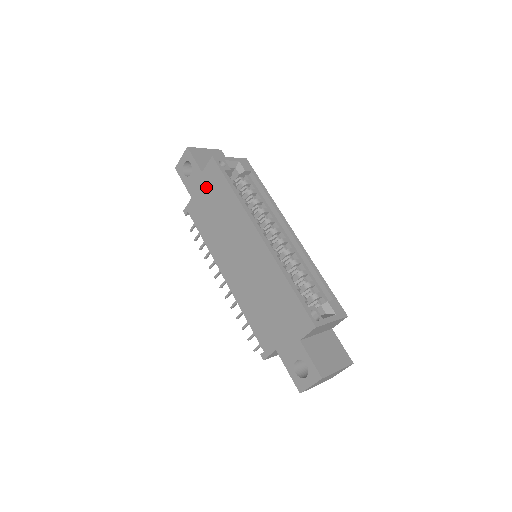
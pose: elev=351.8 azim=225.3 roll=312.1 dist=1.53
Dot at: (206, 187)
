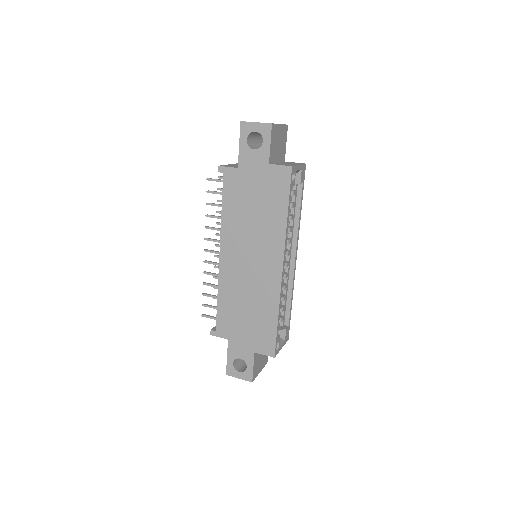
Dot at: (262, 180)
